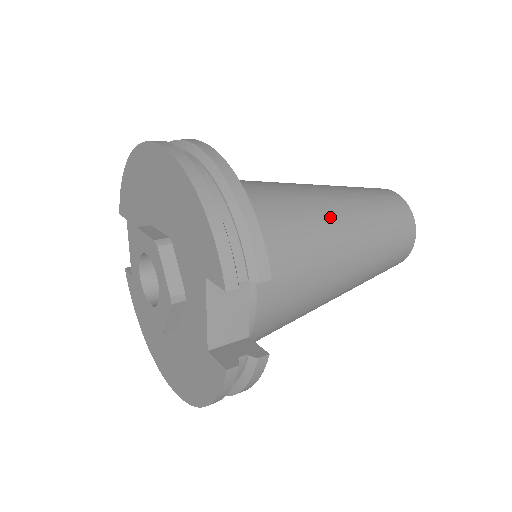
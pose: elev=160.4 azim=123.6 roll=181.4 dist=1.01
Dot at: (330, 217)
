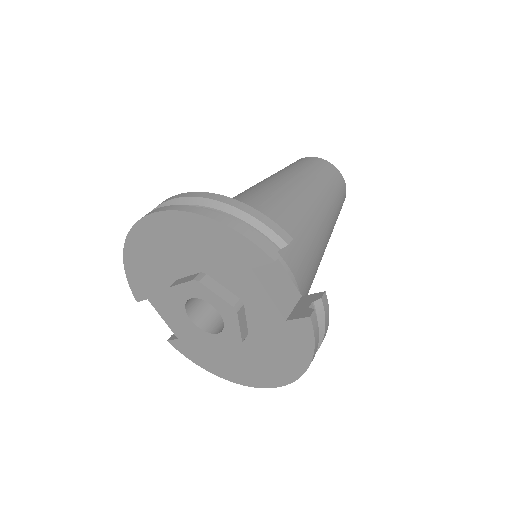
Dot at: (286, 192)
